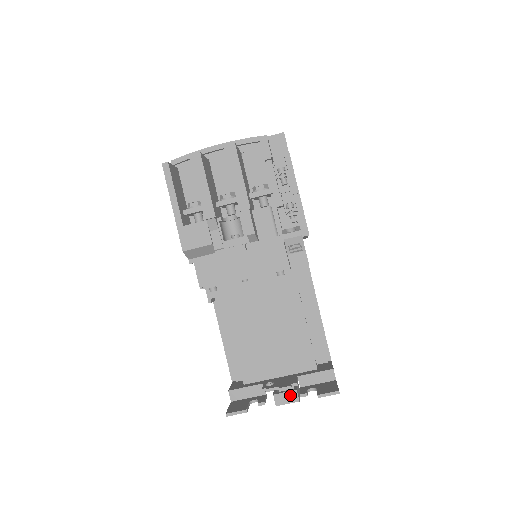
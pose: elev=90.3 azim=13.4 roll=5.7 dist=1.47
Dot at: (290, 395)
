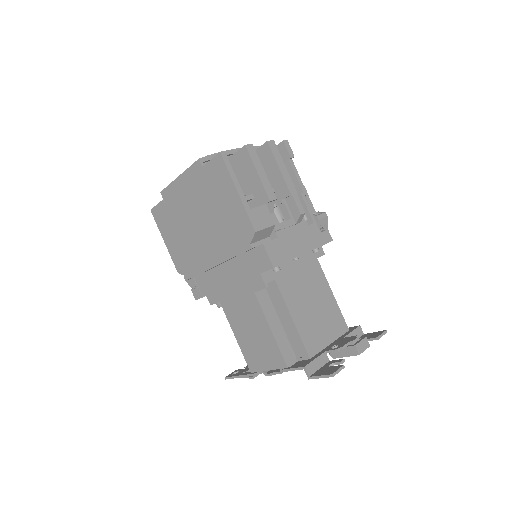
Dot at: (364, 342)
